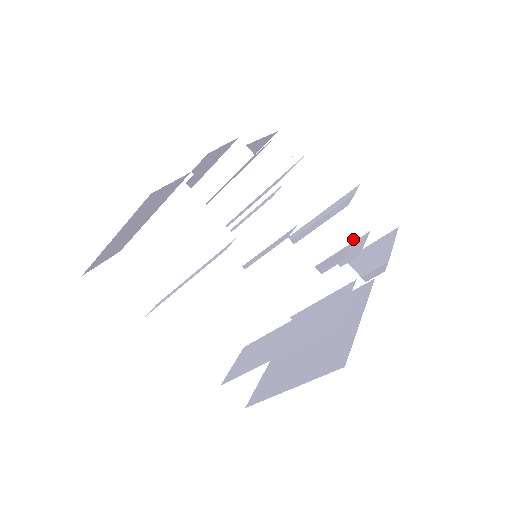
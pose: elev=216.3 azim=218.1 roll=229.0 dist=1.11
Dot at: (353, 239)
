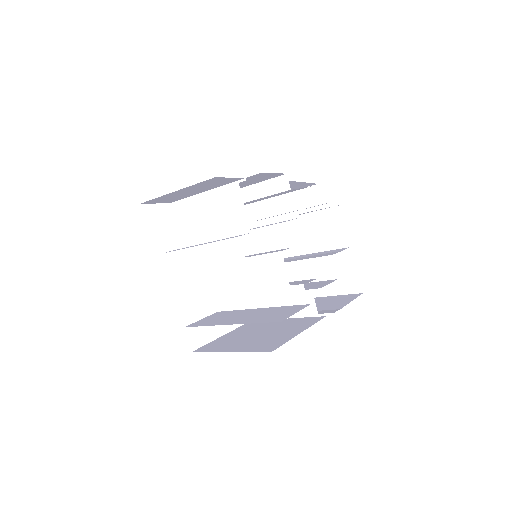
Dot at: (324, 279)
